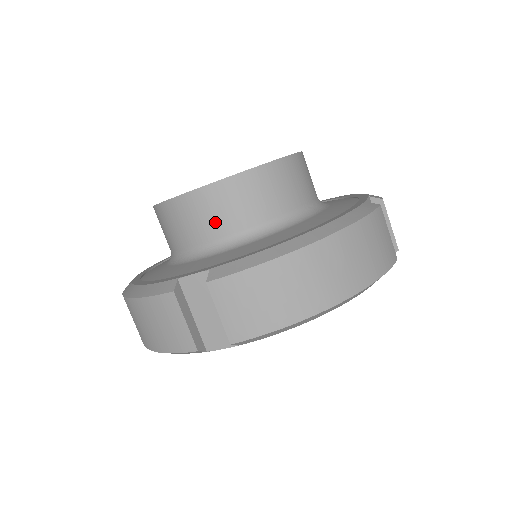
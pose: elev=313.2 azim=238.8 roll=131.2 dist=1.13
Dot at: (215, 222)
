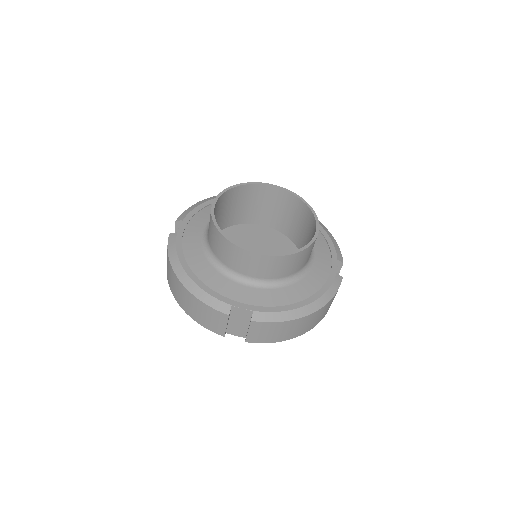
Dot at: (259, 271)
